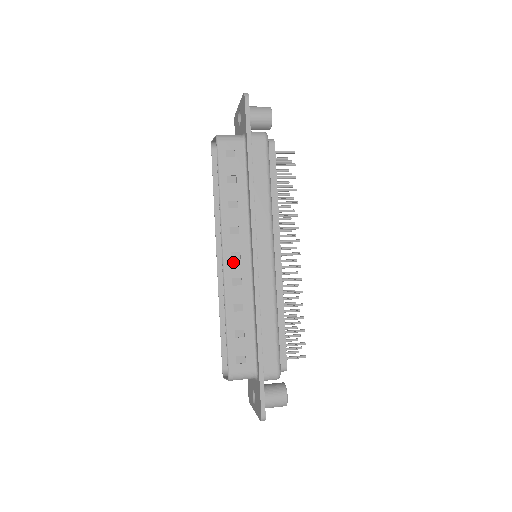
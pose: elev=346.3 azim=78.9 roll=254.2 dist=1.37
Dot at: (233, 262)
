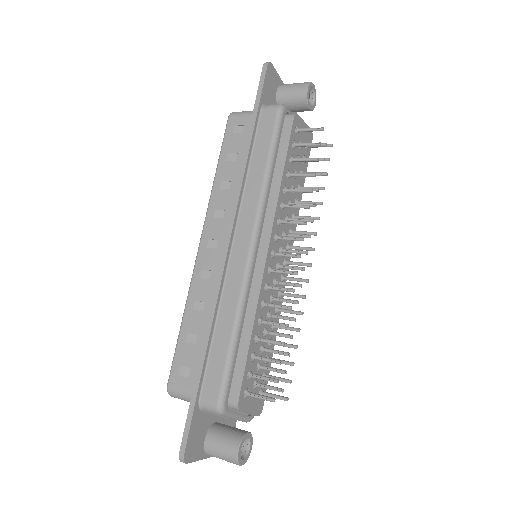
Dot at: (208, 250)
